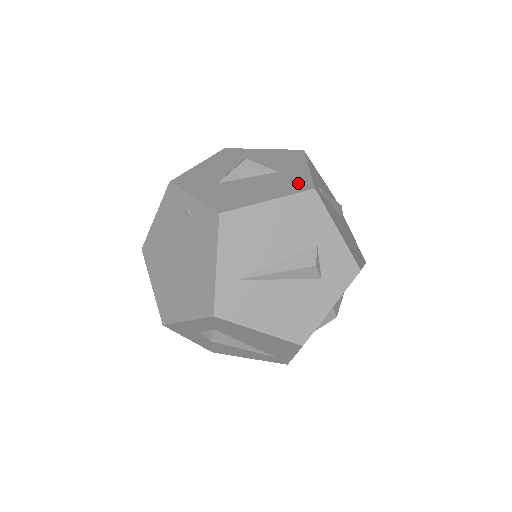
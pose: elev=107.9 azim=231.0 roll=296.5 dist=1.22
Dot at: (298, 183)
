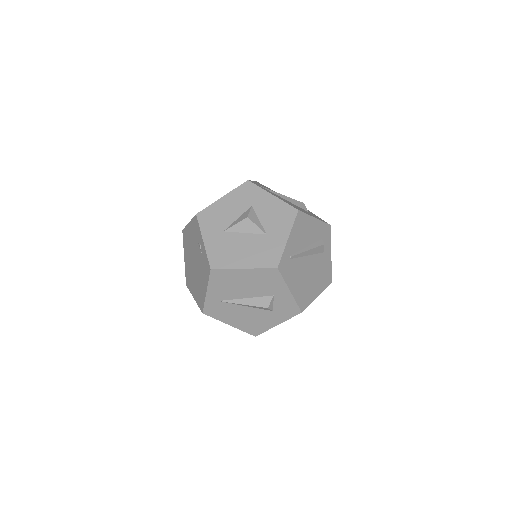
Dot at: (271, 256)
